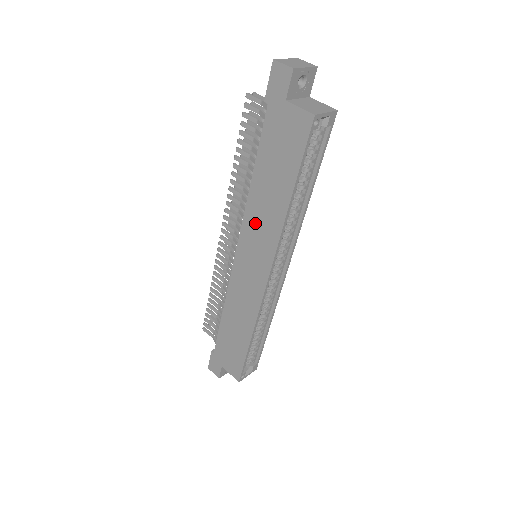
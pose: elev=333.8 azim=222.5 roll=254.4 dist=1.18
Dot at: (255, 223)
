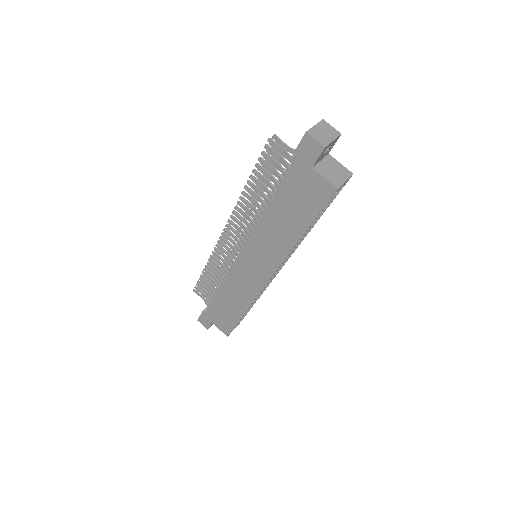
Dot at: (263, 241)
